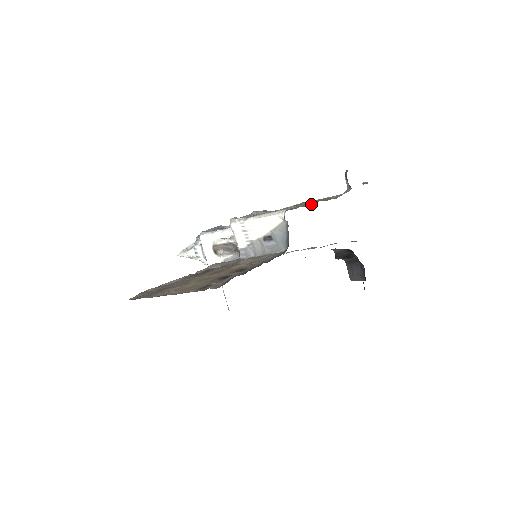
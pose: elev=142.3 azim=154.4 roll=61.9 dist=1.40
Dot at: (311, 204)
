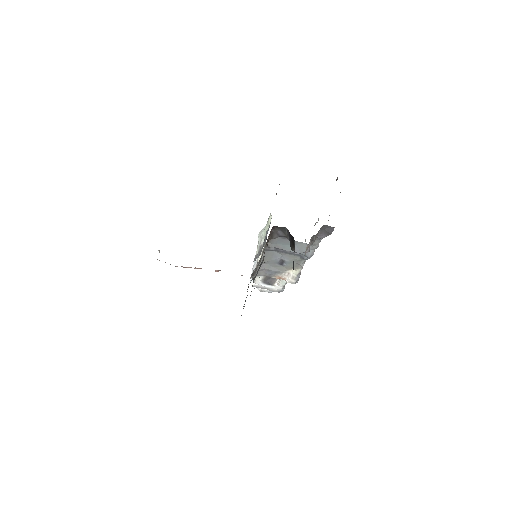
Dot at: occluded
